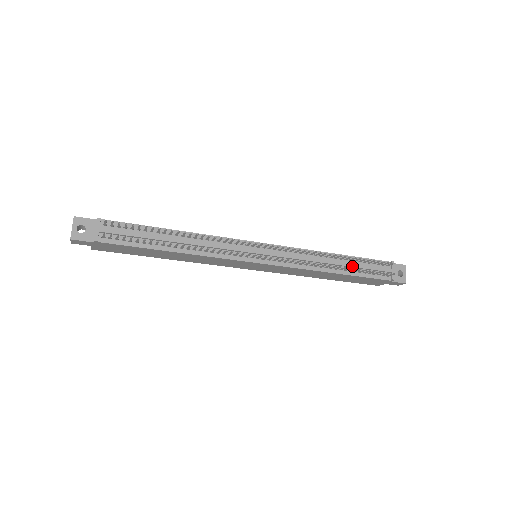
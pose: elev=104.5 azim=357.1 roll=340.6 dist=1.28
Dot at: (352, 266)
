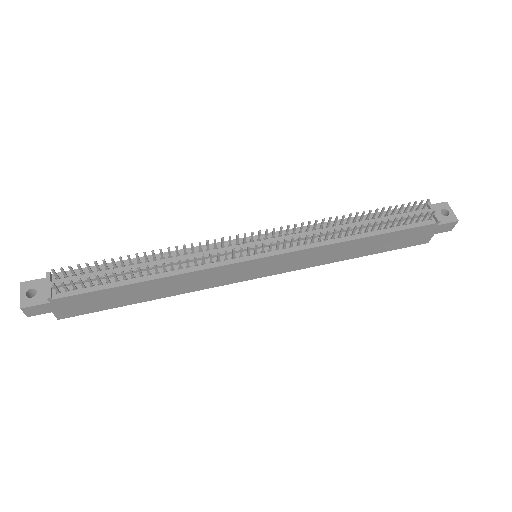
Dot at: (378, 223)
